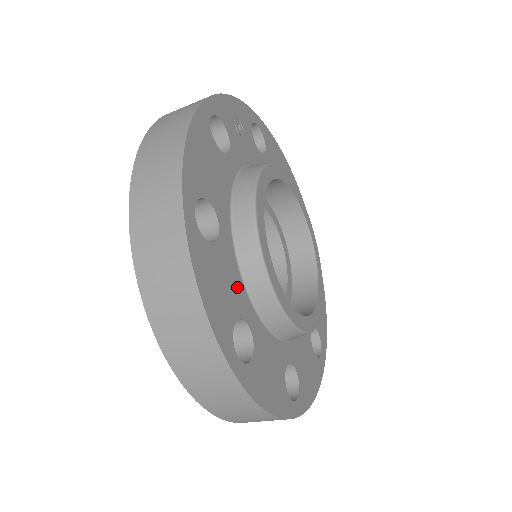
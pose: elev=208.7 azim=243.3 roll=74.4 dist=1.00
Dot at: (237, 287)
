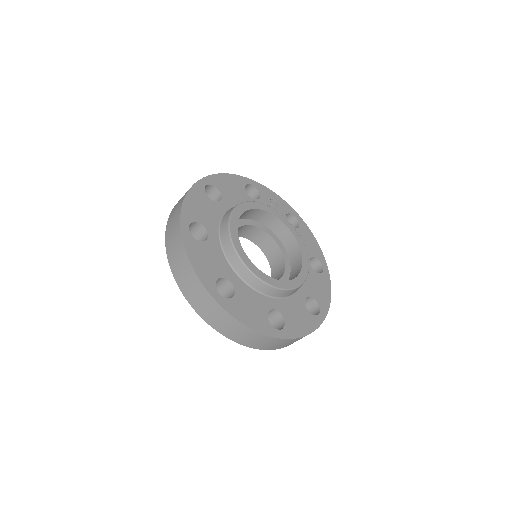
Dot at: (213, 220)
